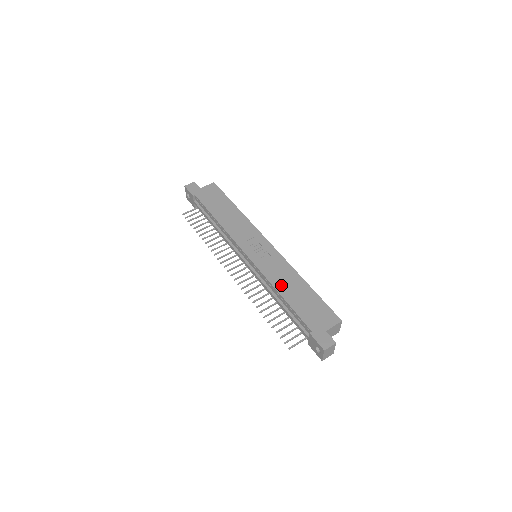
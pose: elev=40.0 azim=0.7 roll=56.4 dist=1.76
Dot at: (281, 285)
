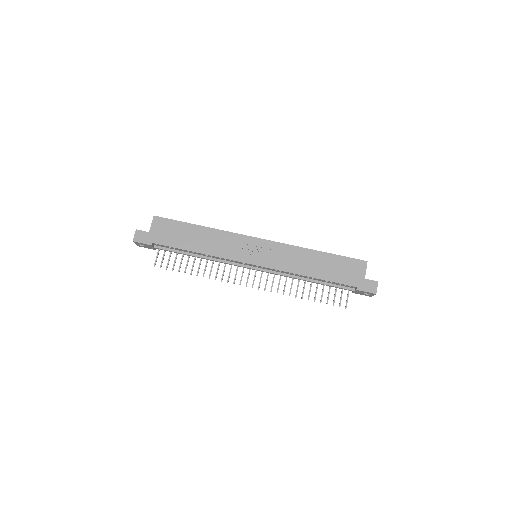
Dot at: (304, 269)
